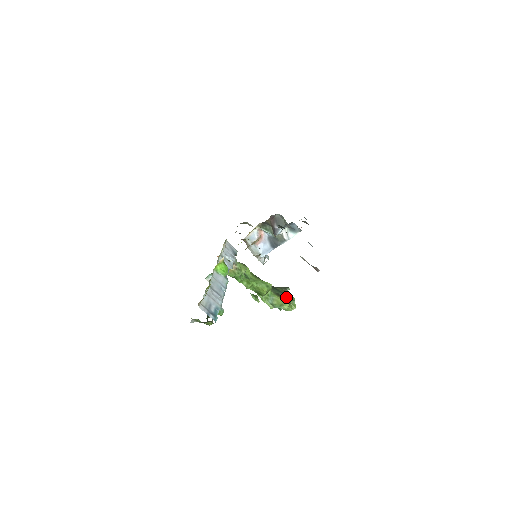
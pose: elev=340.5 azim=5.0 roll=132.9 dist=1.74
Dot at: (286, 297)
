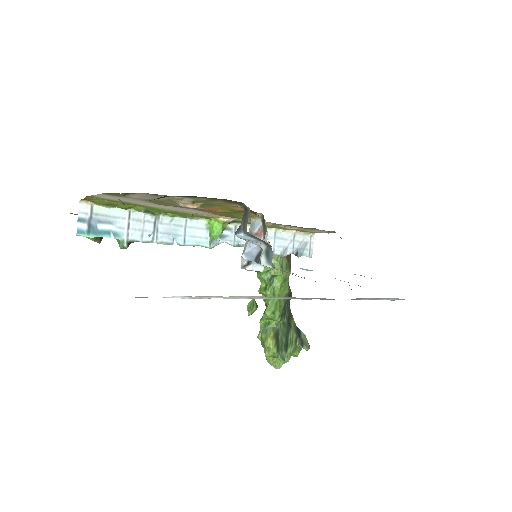
Dot at: (280, 347)
